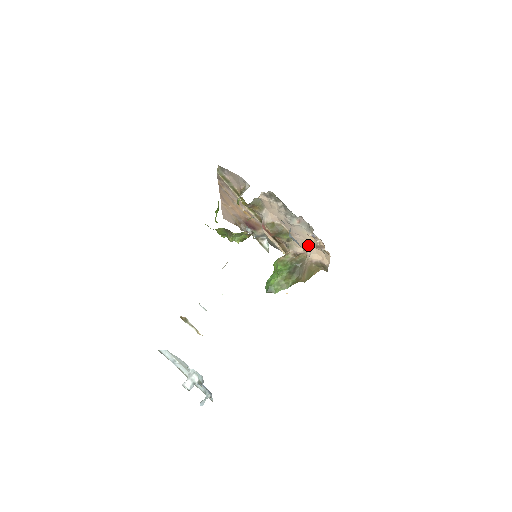
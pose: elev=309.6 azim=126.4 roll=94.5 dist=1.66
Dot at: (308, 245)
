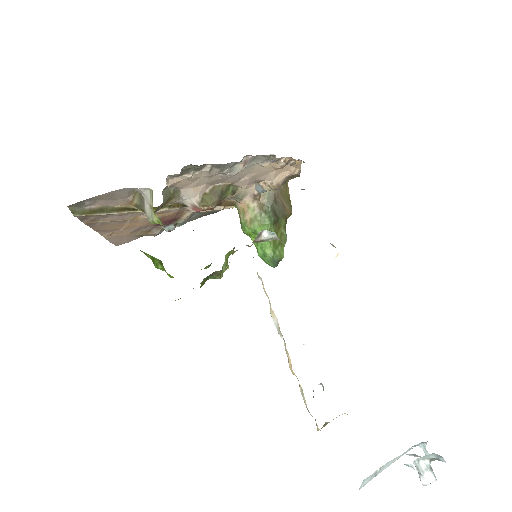
Dot at: (264, 175)
